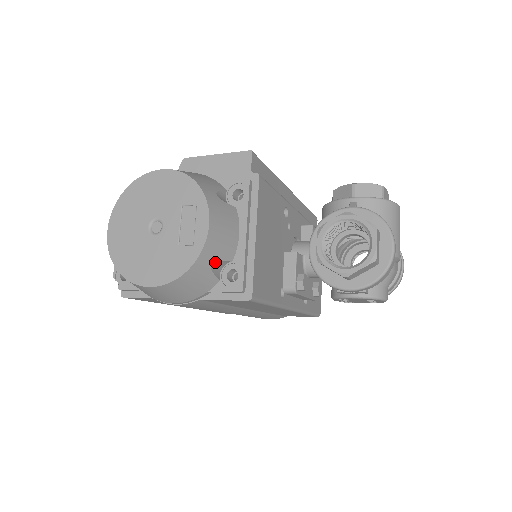
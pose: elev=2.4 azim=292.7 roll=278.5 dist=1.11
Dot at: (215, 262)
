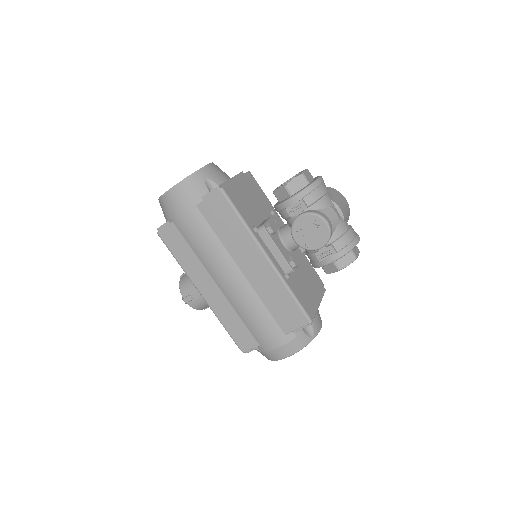
Dot at: (208, 179)
